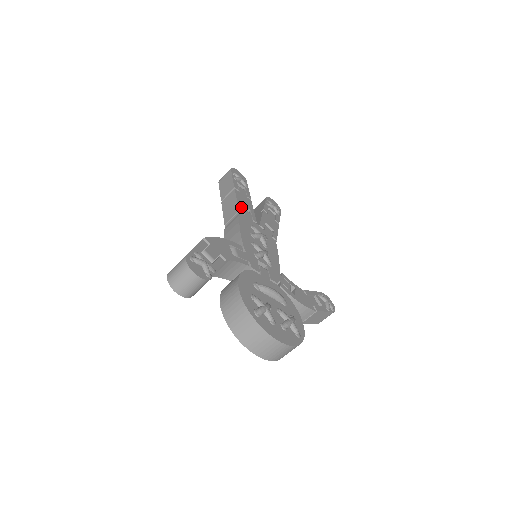
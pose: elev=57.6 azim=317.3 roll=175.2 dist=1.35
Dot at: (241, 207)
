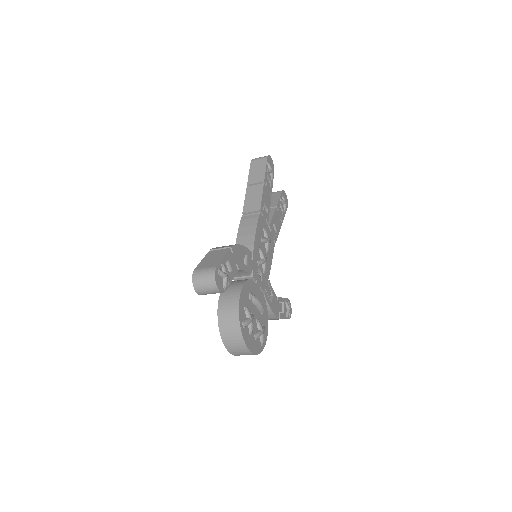
Dot at: (263, 206)
